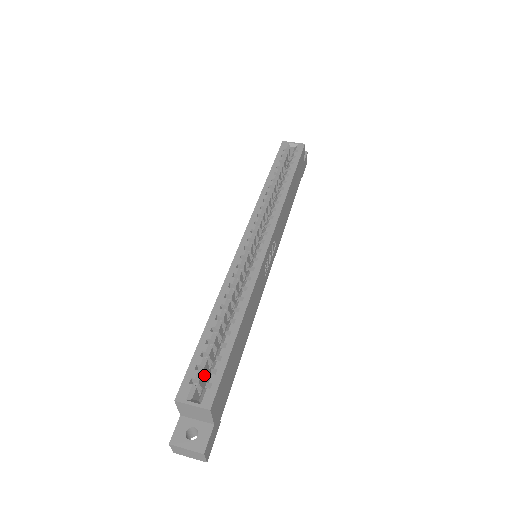
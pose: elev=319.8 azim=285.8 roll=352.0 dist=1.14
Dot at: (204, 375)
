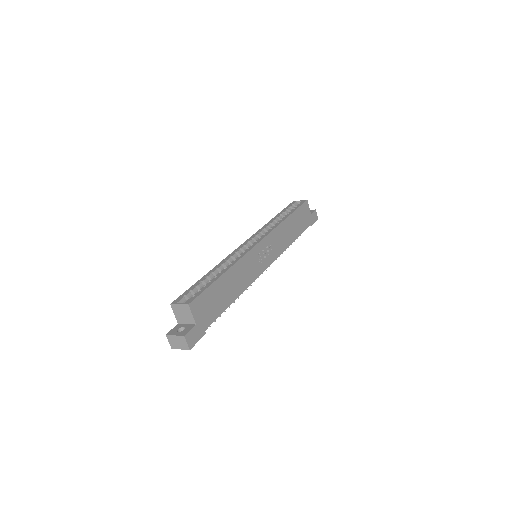
Dot at: occluded
